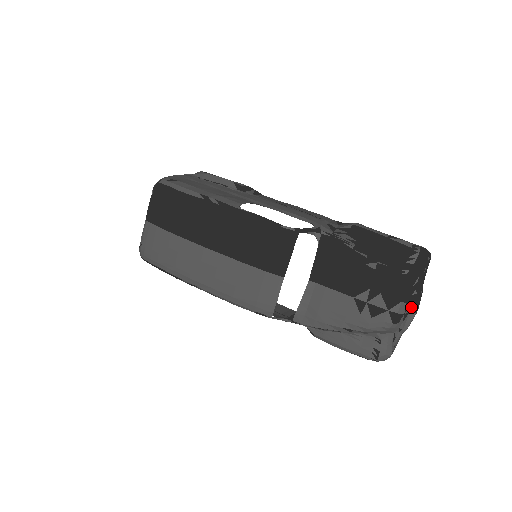
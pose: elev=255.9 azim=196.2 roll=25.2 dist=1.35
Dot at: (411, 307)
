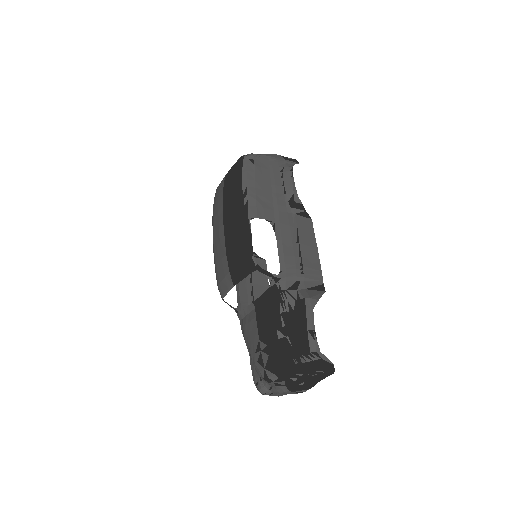
Dot at: (288, 384)
